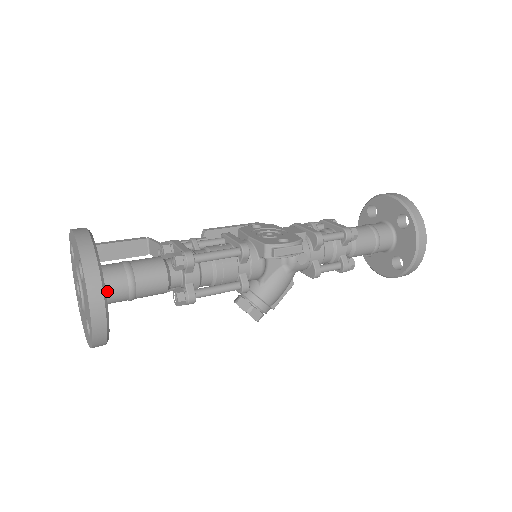
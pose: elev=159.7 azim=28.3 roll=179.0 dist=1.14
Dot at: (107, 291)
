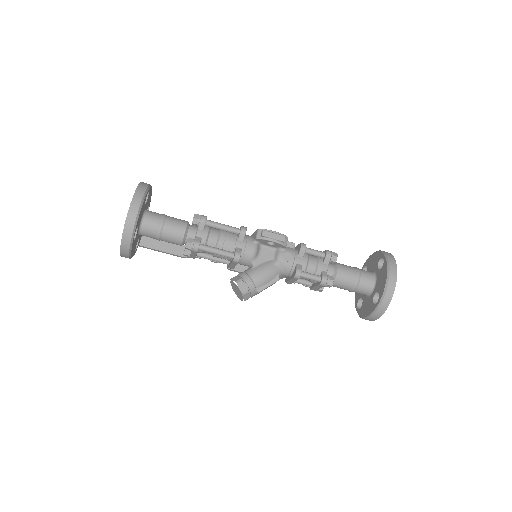
Dot at: (146, 218)
